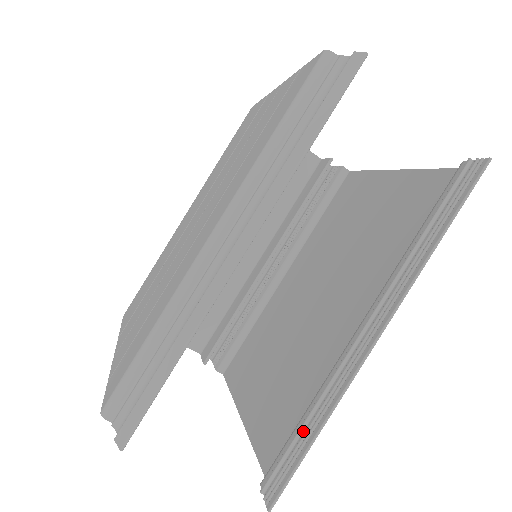
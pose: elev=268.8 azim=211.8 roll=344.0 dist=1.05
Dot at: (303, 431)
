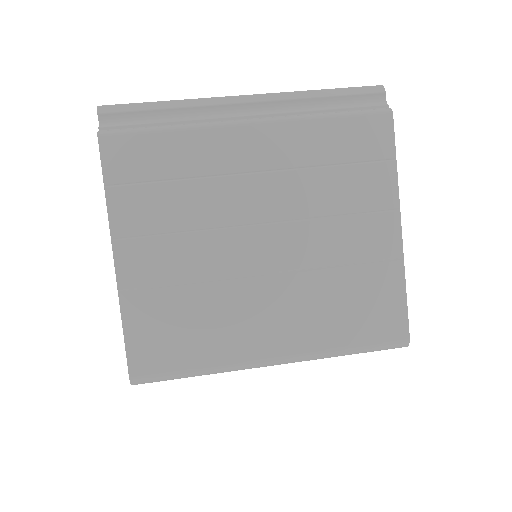
Dot at: (158, 121)
